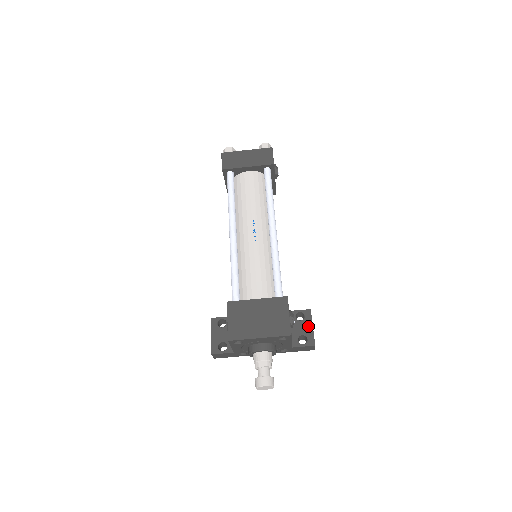
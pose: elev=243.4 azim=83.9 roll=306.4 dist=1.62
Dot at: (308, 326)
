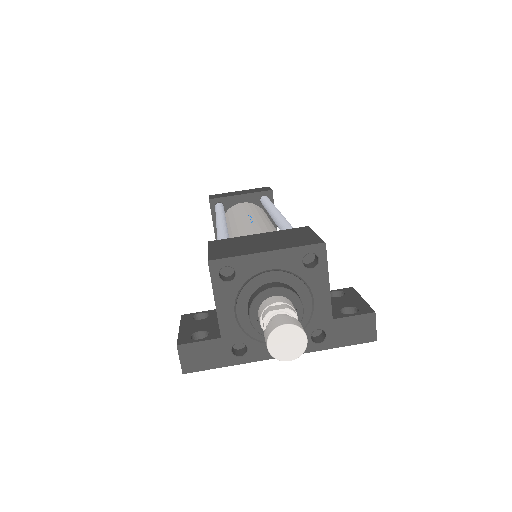
Dot at: (354, 299)
